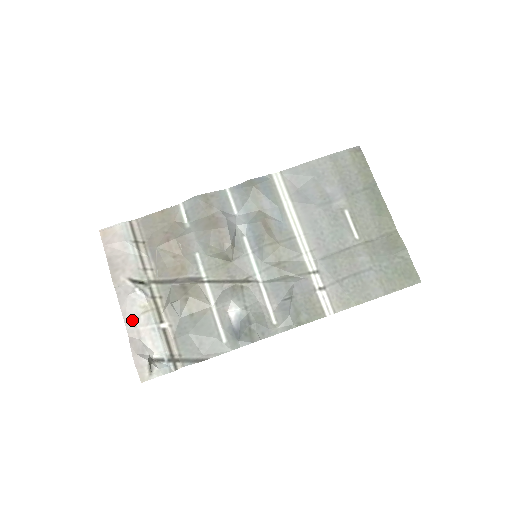
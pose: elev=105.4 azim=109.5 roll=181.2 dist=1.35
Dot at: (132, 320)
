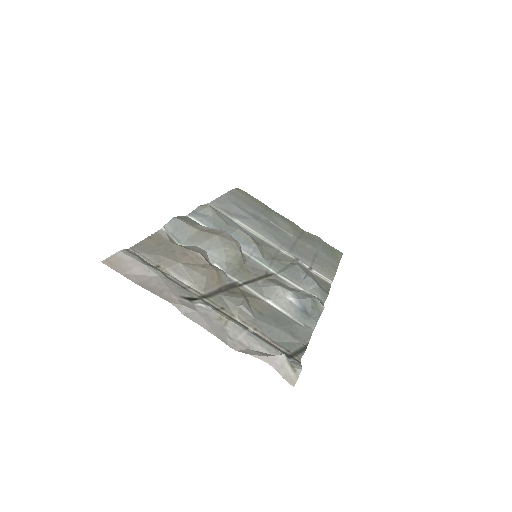
Dot at: (223, 334)
